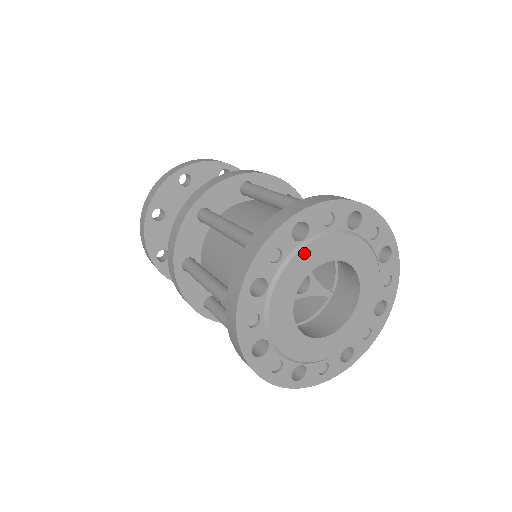
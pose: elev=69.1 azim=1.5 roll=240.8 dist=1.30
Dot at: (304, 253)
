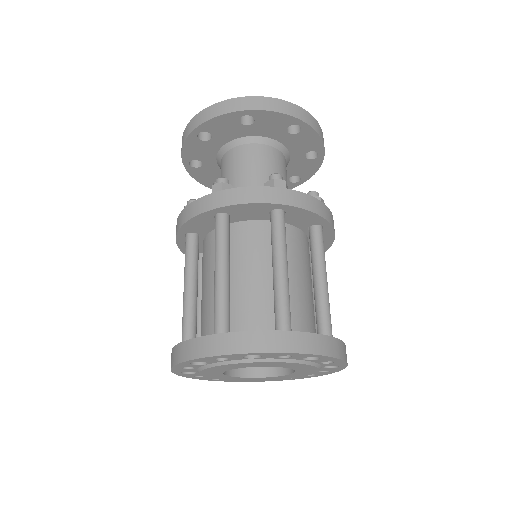
Dot at: (211, 369)
